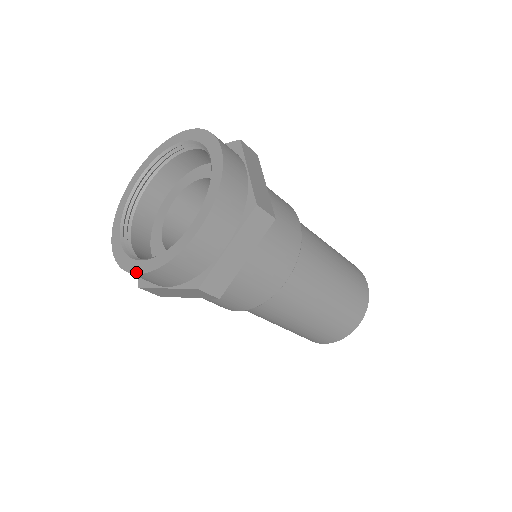
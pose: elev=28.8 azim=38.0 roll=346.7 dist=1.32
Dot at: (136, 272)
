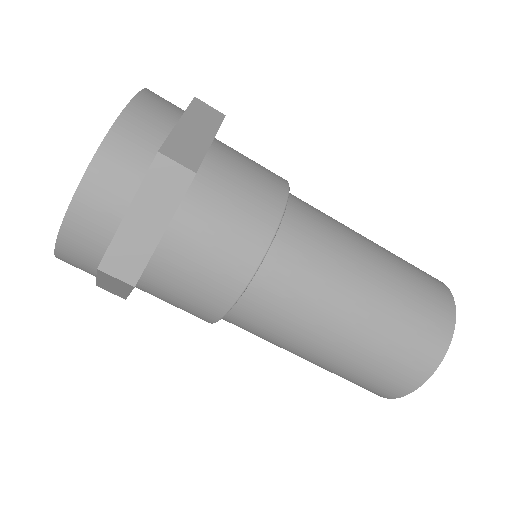
Dot at: (76, 189)
